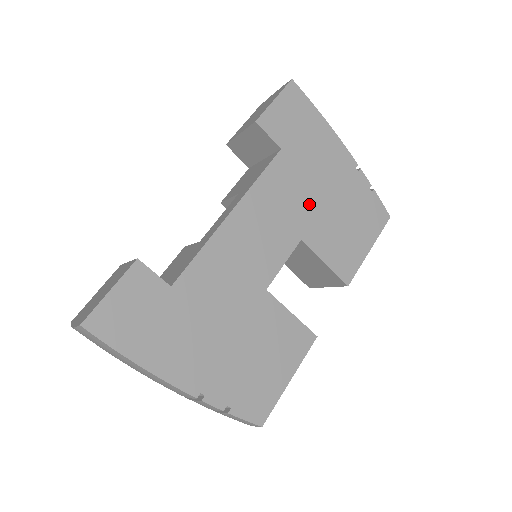
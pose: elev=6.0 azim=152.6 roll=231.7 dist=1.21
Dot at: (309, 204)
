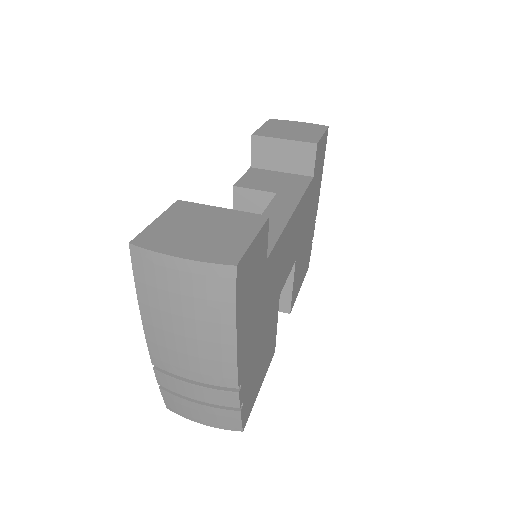
Dot at: (304, 233)
